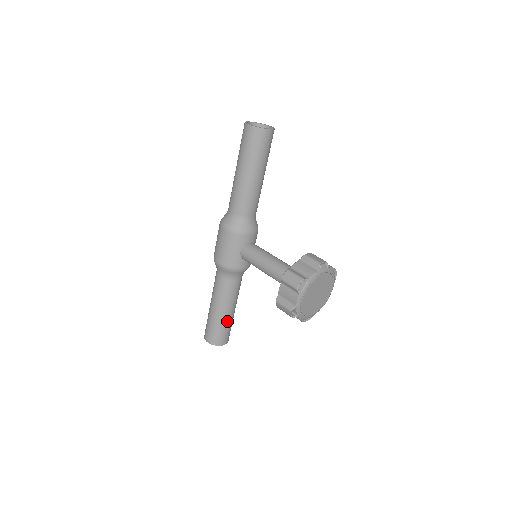
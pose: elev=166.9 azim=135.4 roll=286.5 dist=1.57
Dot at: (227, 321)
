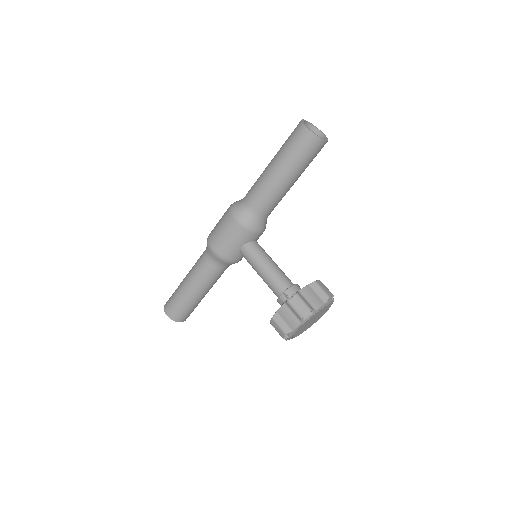
Dot at: (196, 302)
